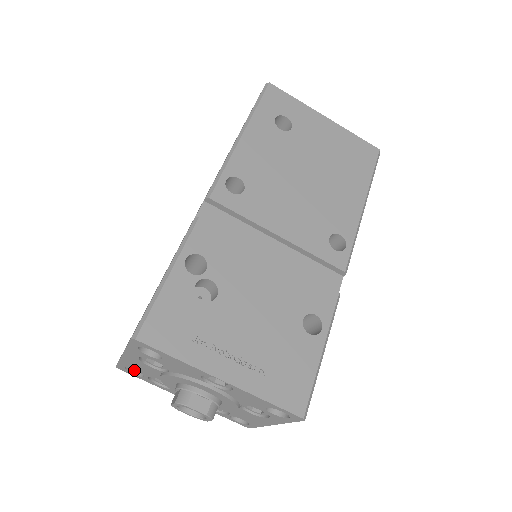
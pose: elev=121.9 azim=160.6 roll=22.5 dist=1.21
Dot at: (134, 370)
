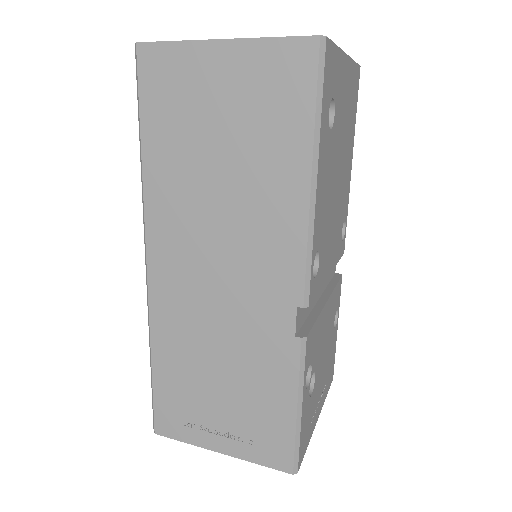
Dot at: occluded
